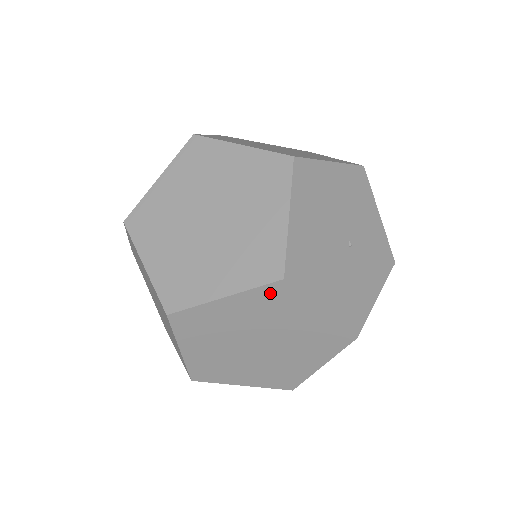
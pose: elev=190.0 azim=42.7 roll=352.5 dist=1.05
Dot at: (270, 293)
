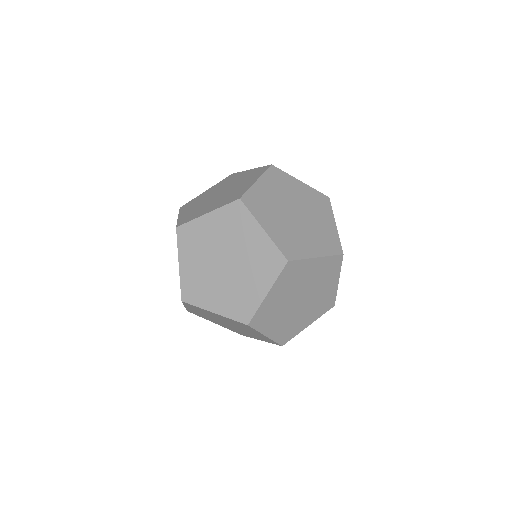
Dot at: occluded
